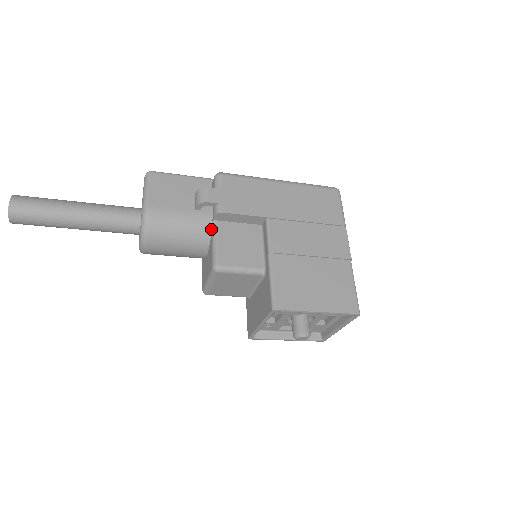
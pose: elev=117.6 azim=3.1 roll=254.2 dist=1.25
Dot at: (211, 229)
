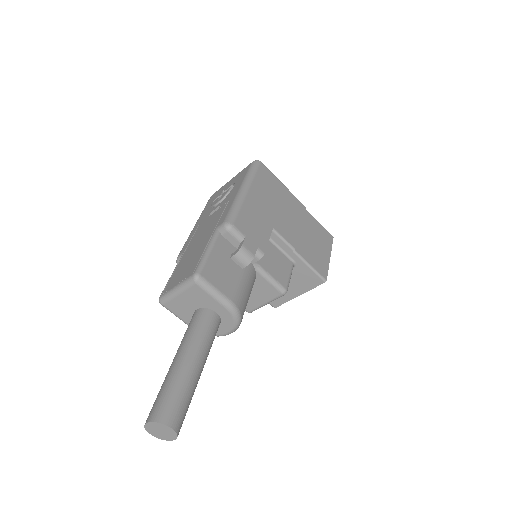
Dot at: (255, 271)
